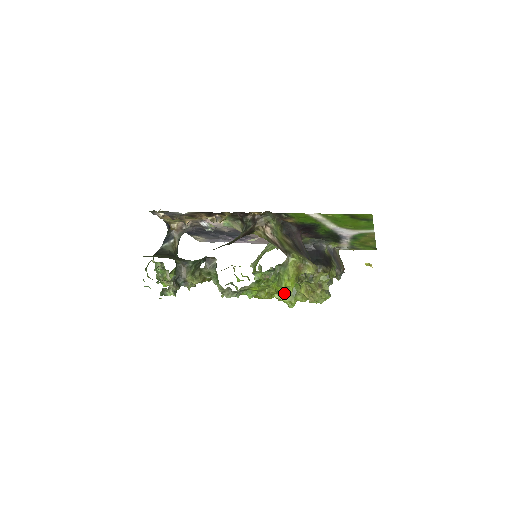
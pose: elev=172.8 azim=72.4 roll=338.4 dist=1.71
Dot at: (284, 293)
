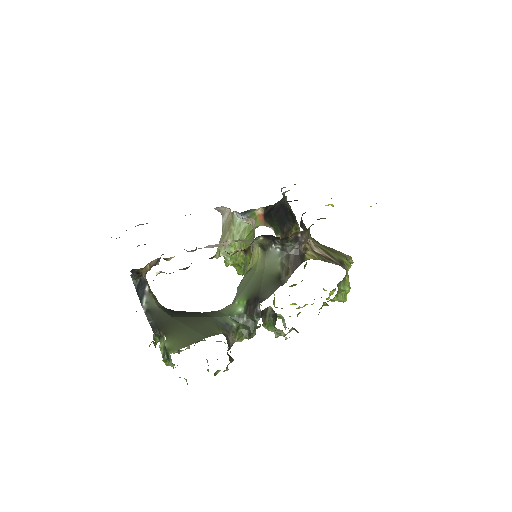
Dot at: occluded
